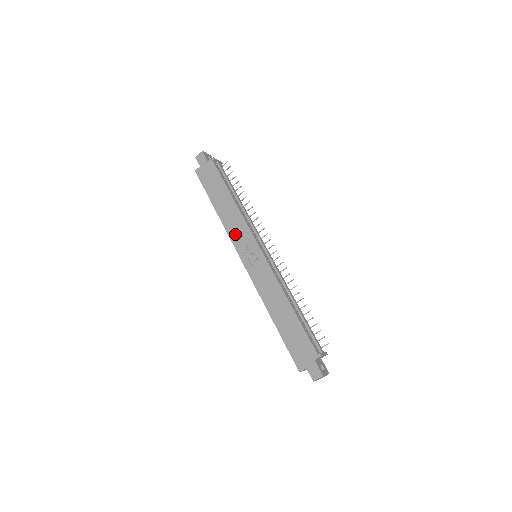
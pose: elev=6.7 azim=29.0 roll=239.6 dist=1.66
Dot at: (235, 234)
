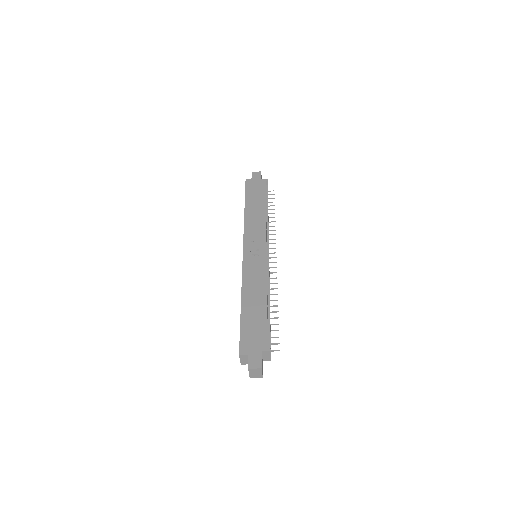
Dot at: (251, 230)
